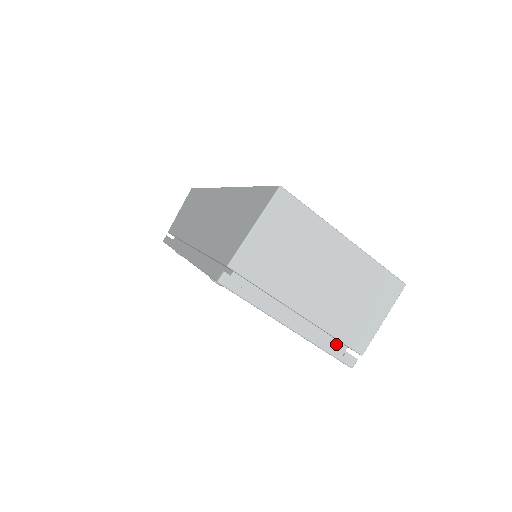
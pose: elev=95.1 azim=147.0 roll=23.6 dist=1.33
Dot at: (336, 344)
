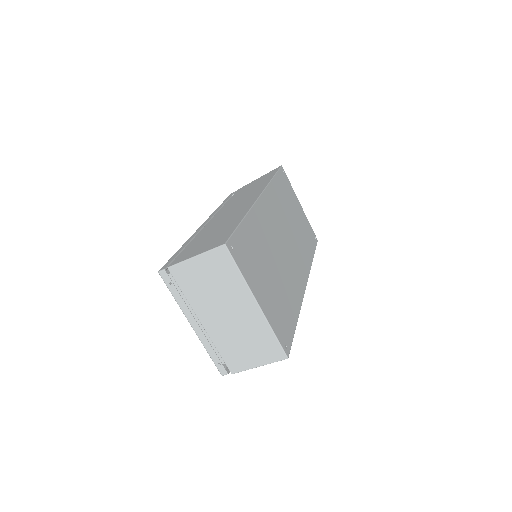
Dot at: occluded
